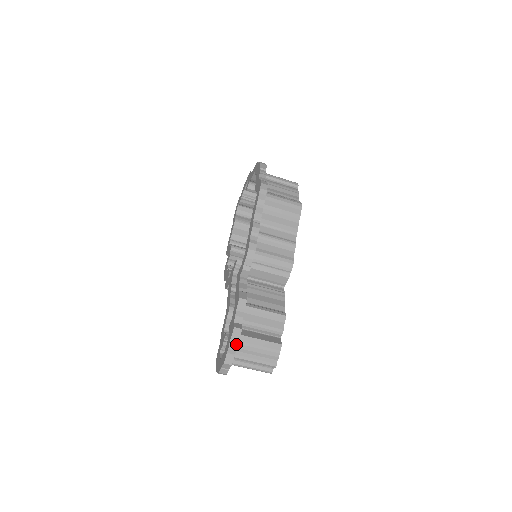
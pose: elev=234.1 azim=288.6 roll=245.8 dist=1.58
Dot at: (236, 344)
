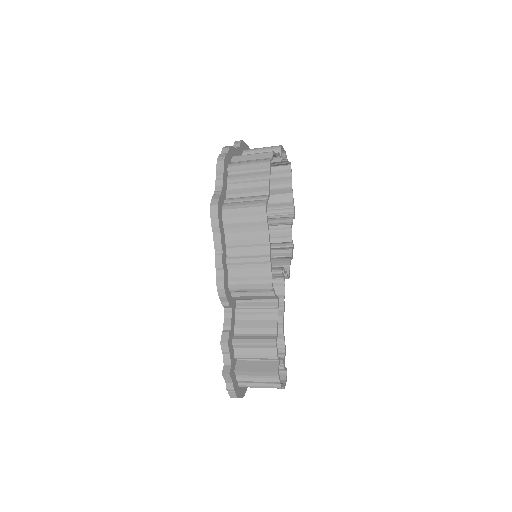
Dot at: (232, 384)
